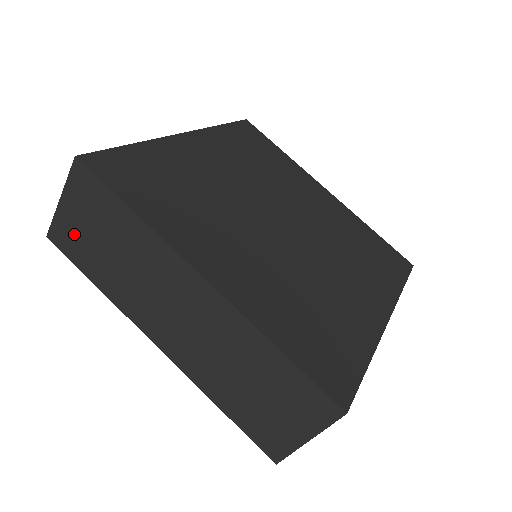
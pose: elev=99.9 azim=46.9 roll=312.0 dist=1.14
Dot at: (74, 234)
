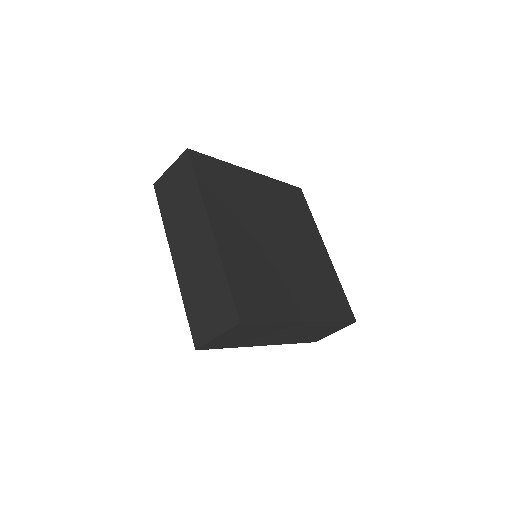
Dot at: (167, 187)
